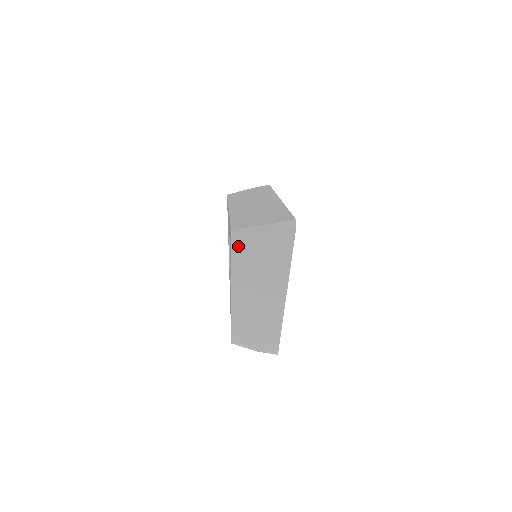
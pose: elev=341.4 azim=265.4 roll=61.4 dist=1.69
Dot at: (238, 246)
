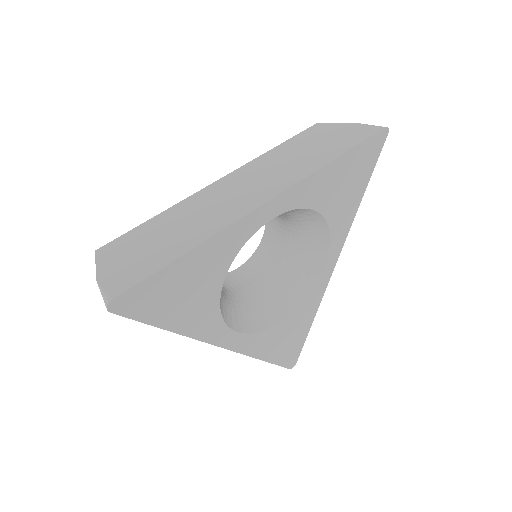
Dot at: occluded
